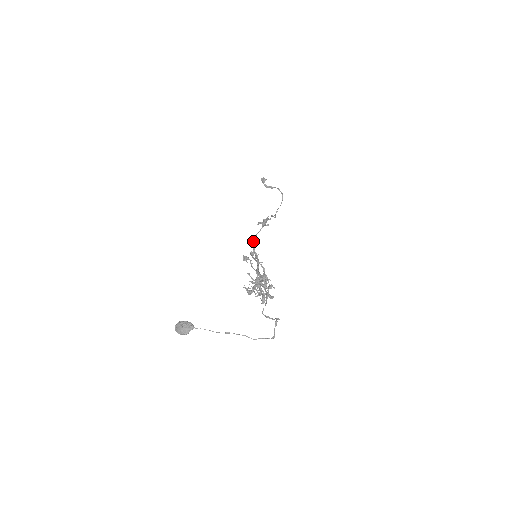
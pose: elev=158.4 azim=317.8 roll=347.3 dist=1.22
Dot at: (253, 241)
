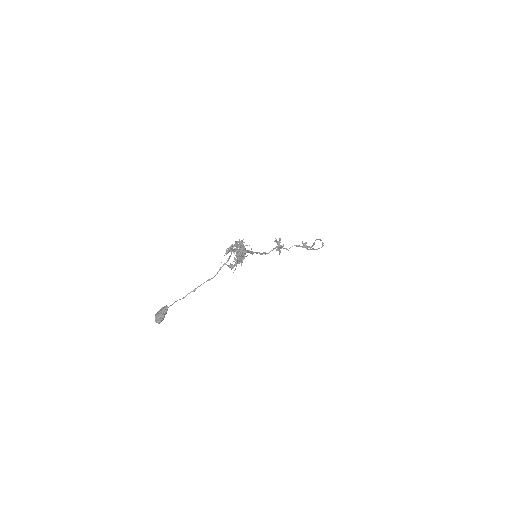
Dot at: (257, 252)
